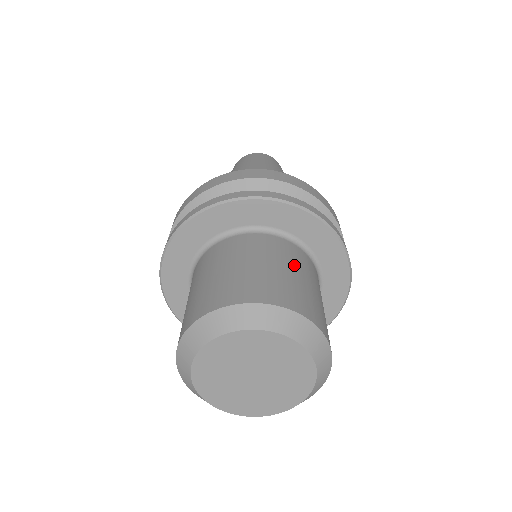
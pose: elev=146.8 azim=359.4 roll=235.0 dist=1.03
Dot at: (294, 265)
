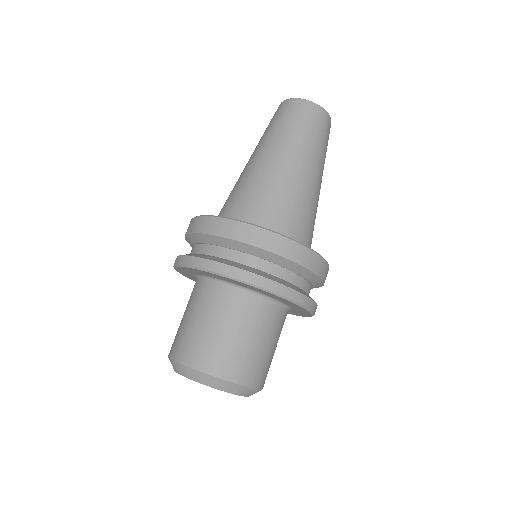
Dot at: (259, 332)
